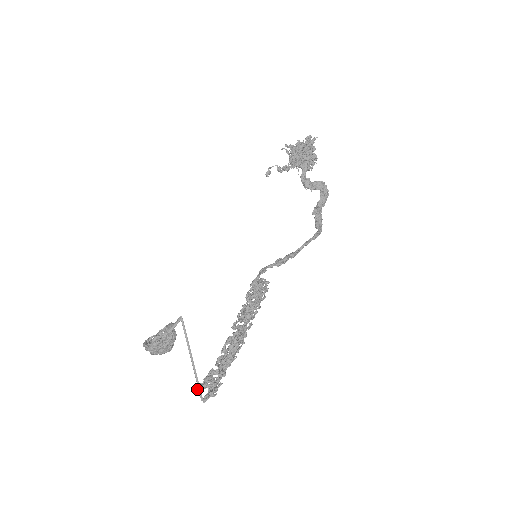
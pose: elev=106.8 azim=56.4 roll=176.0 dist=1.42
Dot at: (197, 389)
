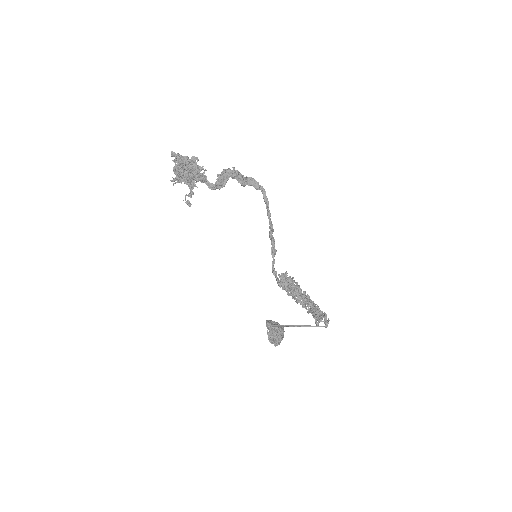
Dot at: (317, 326)
